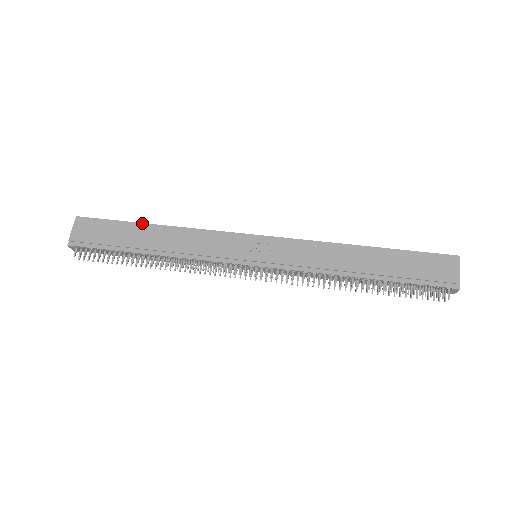
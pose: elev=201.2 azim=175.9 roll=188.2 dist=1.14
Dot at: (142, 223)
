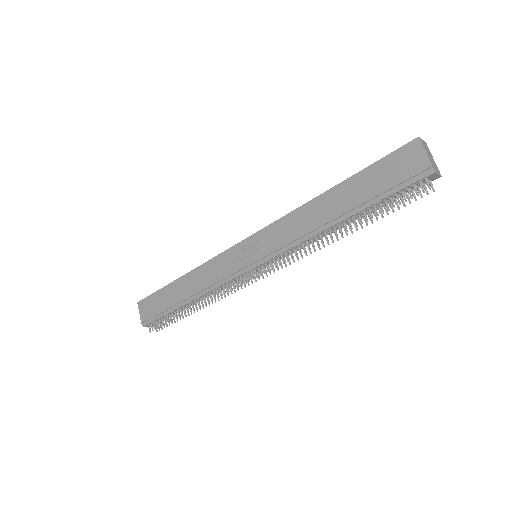
Dot at: (173, 282)
